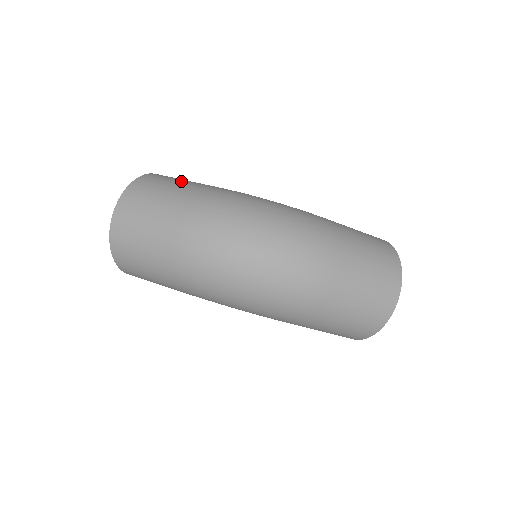
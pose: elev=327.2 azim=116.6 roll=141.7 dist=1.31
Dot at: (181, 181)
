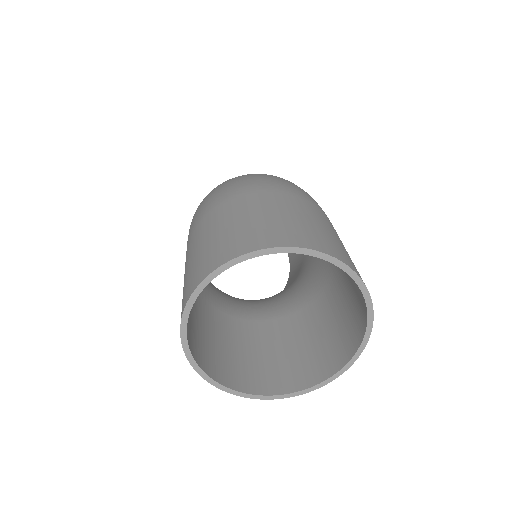
Dot at: occluded
